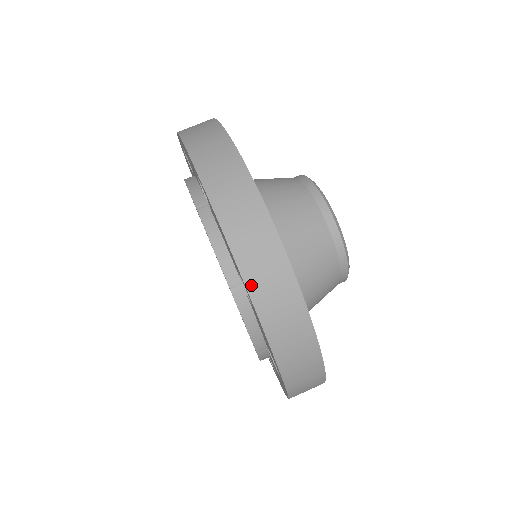
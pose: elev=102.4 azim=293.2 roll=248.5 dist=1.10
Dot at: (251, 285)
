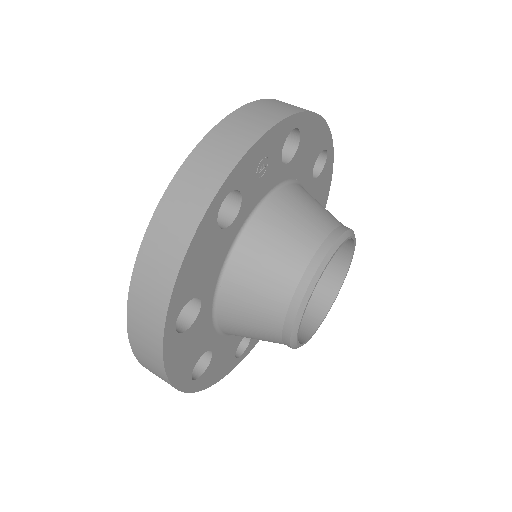
Dot at: (131, 305)
